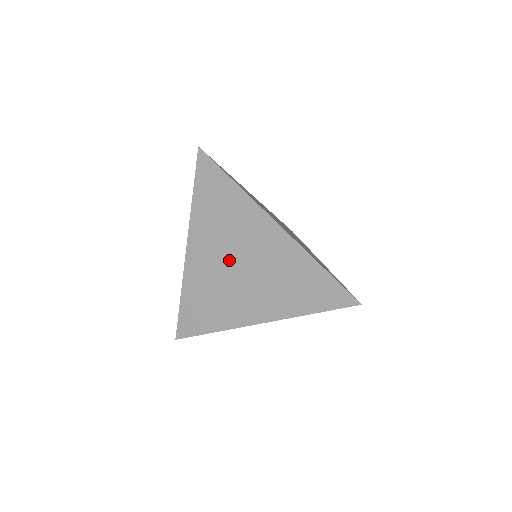
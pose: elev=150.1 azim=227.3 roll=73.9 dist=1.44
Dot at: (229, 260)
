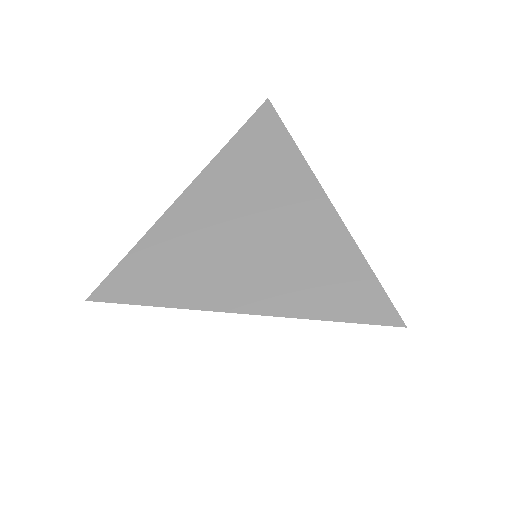
Dot at: (239, 218)
